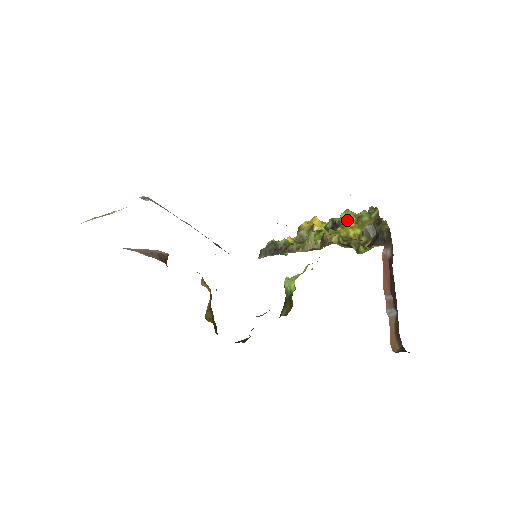
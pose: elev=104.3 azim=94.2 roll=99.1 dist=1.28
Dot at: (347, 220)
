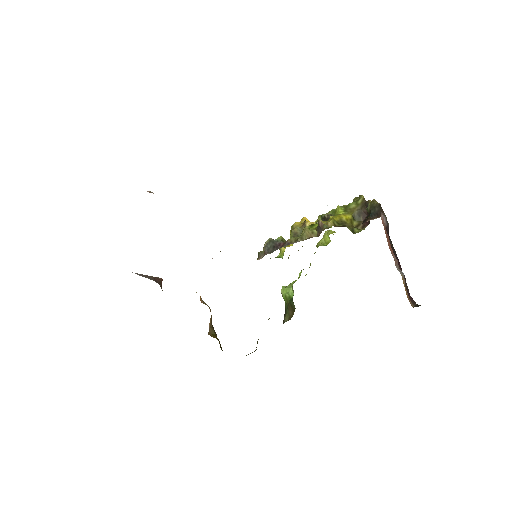
Dot at: (336, 211)
